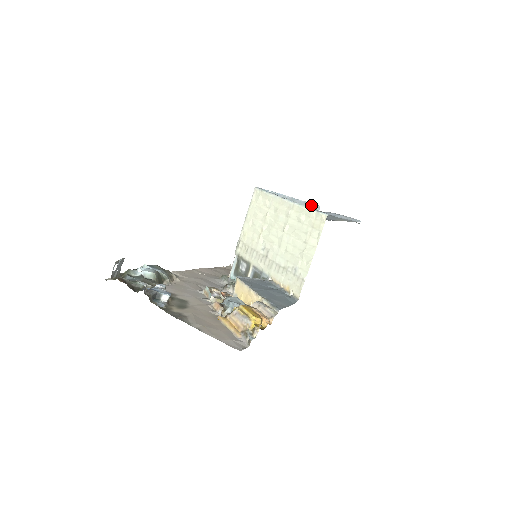
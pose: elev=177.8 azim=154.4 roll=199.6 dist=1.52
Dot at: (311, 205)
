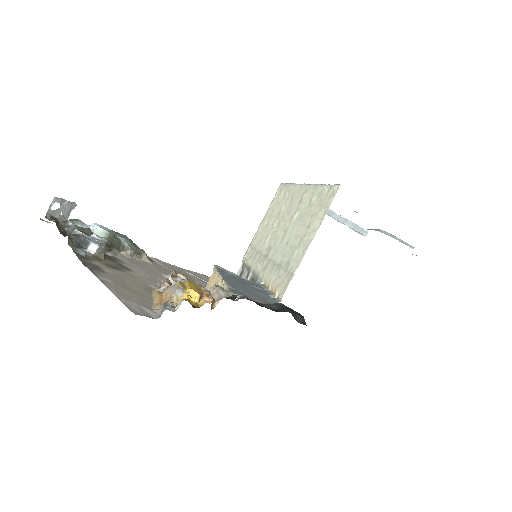
Dot at: (355, 226)
